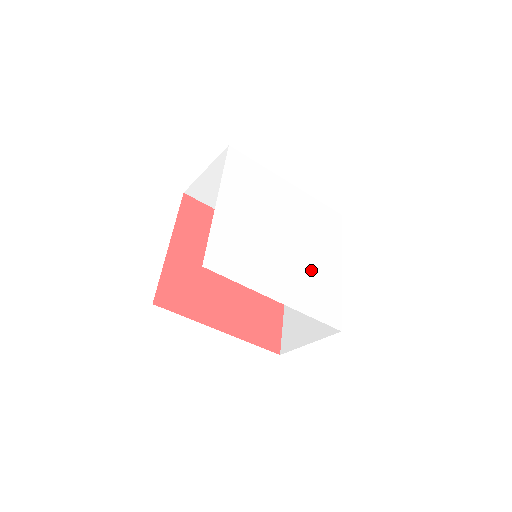
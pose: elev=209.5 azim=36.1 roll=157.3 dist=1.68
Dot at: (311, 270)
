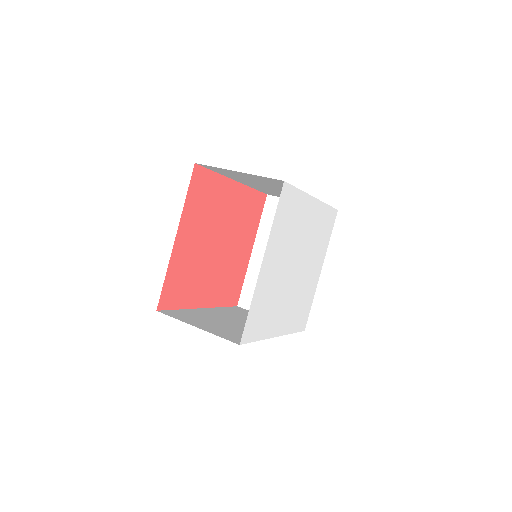
Dot at: (303, 289)
